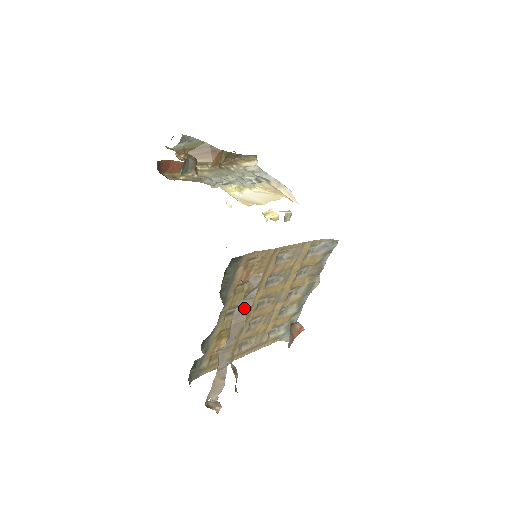
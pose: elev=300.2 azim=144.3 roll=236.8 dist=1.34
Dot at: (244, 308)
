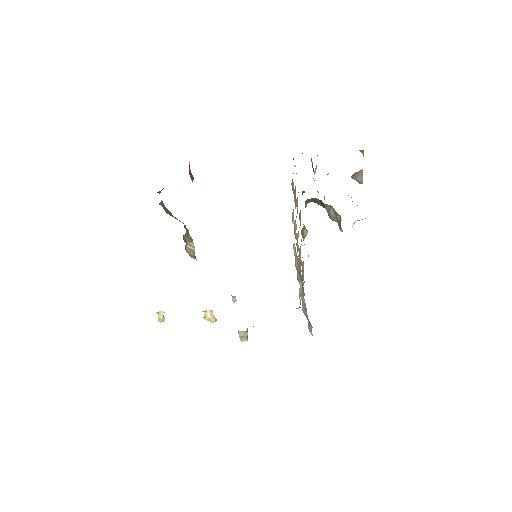
Dot at: occluded
